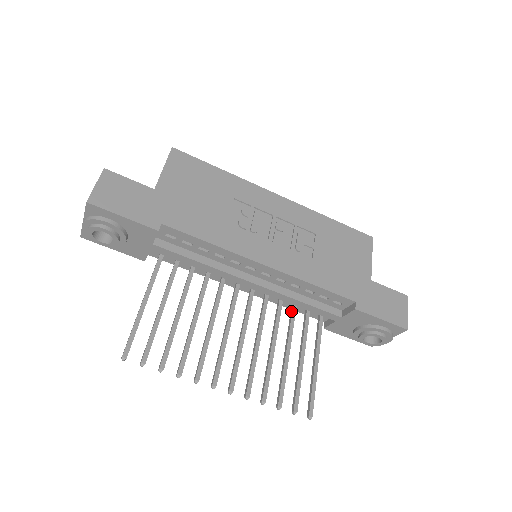
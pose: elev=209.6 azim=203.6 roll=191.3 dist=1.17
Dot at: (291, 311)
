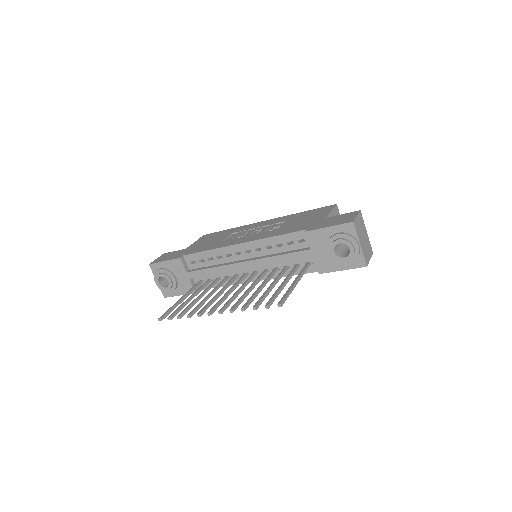
Dot at: occluded
